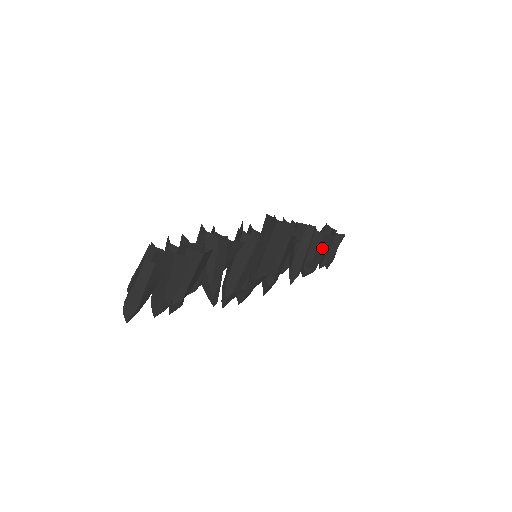
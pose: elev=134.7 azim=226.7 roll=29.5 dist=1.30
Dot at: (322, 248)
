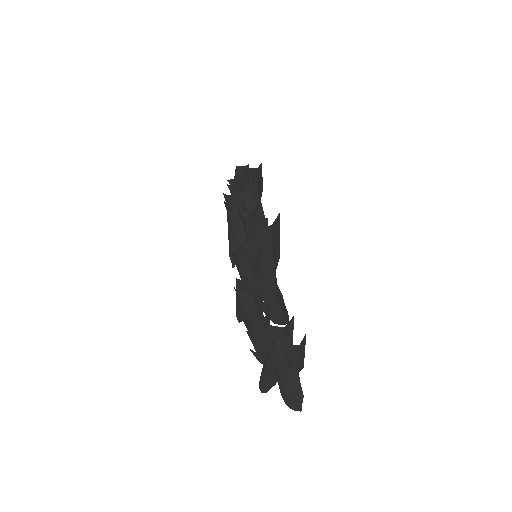
Dot at: (259, 190)
